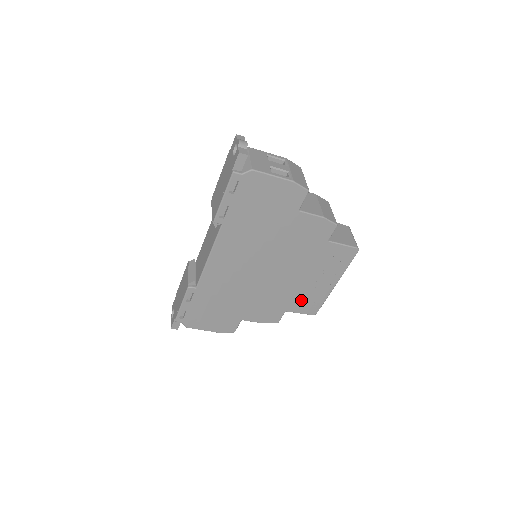
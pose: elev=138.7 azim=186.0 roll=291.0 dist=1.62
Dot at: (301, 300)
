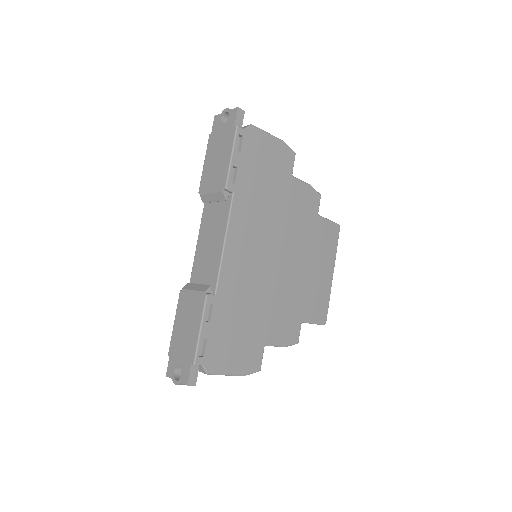
Dot at: (311, 301)
